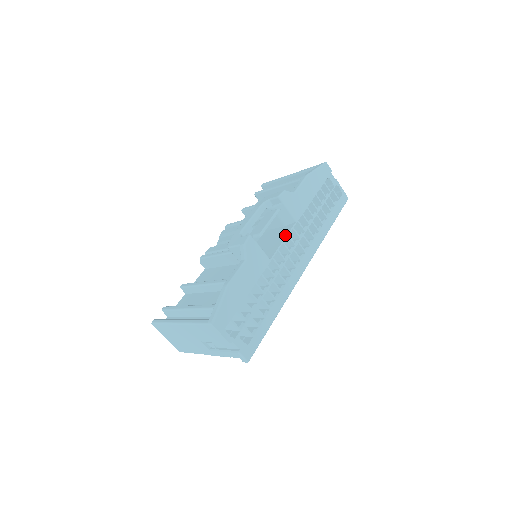
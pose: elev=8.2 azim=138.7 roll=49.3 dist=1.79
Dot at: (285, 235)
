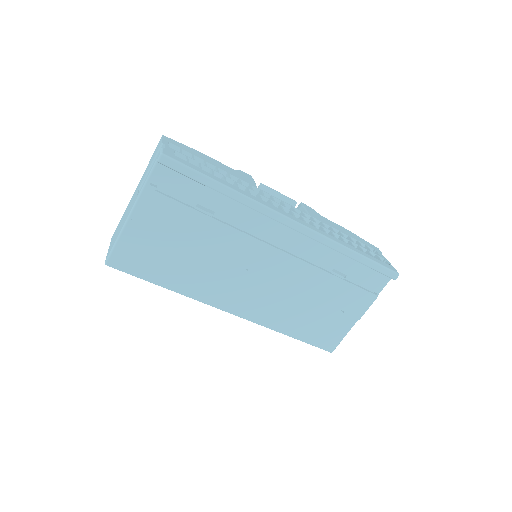
Dot at: (289, 207)
